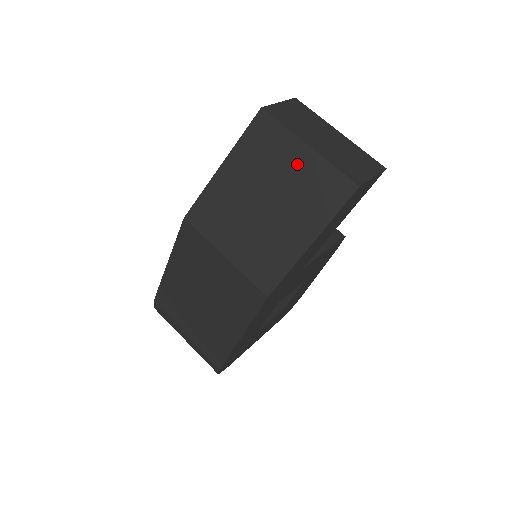
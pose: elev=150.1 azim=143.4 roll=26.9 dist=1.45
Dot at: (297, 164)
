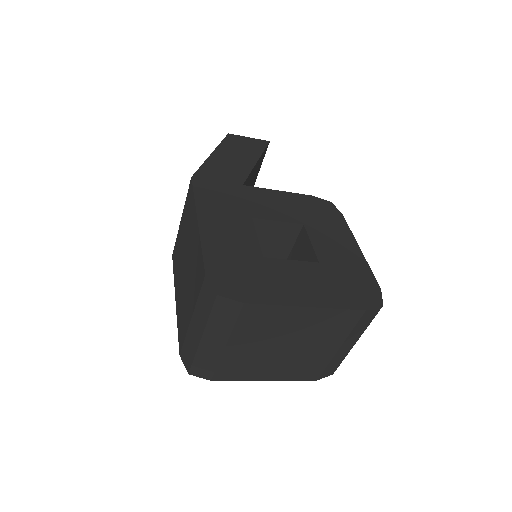
Dot at: occluded
